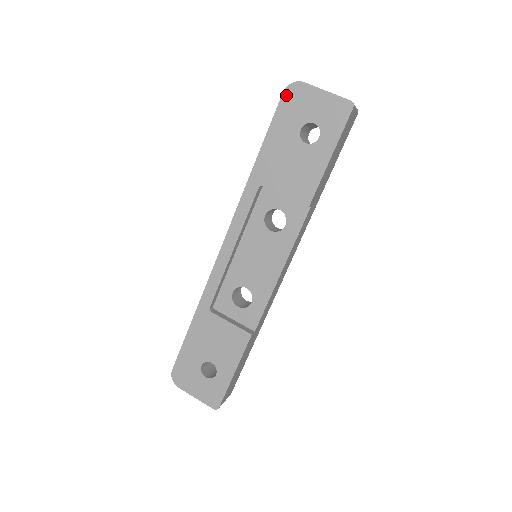
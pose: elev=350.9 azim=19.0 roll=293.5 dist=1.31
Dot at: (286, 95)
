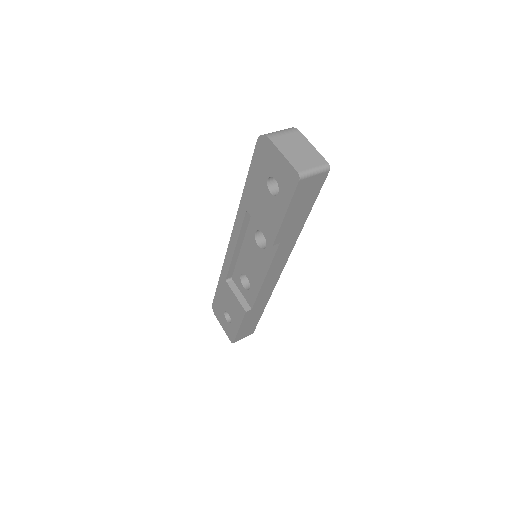
Dot at: (259, 144)
